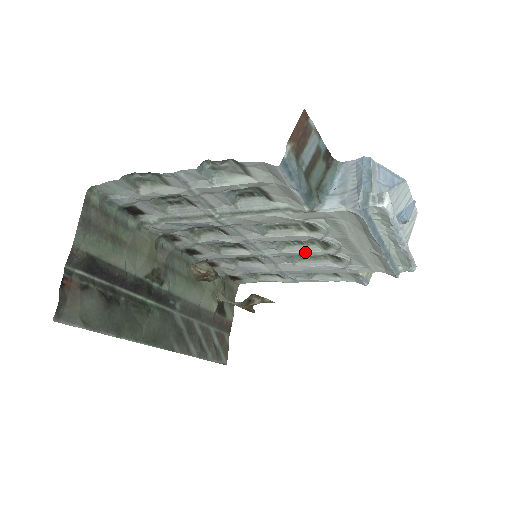
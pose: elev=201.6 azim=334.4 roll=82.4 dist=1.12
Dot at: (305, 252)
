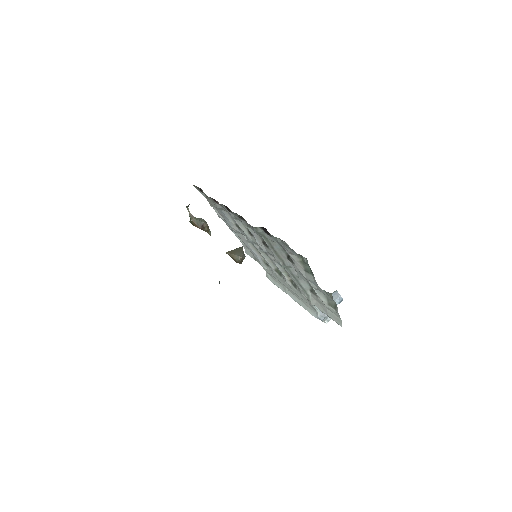
Dot at: (267, 261)
